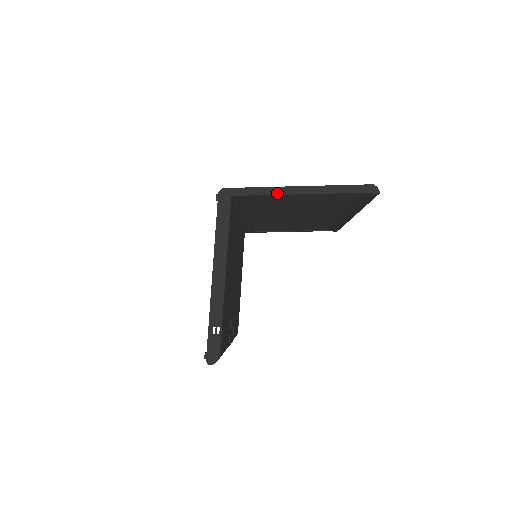
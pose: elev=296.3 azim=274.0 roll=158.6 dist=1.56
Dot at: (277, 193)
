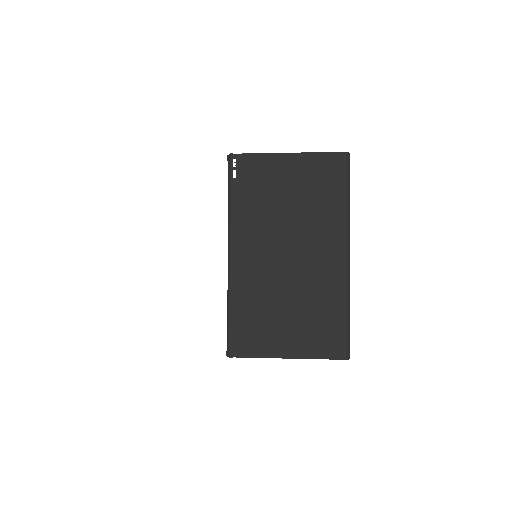
Dot at: (272, 357)
